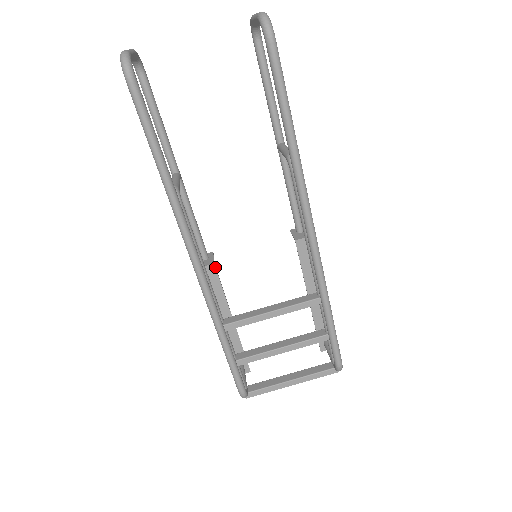
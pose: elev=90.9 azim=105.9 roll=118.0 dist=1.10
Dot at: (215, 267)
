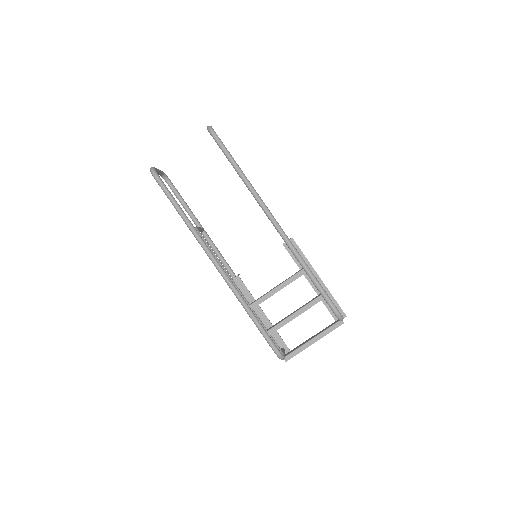
Dot at: (239, 277)
